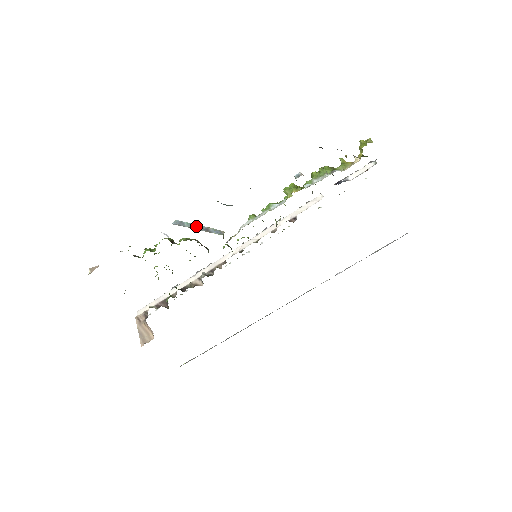
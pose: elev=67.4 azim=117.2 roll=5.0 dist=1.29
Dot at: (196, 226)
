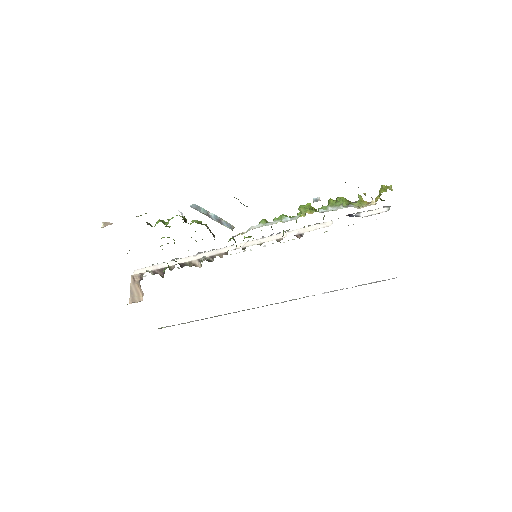
Dot at: (211, 214)
